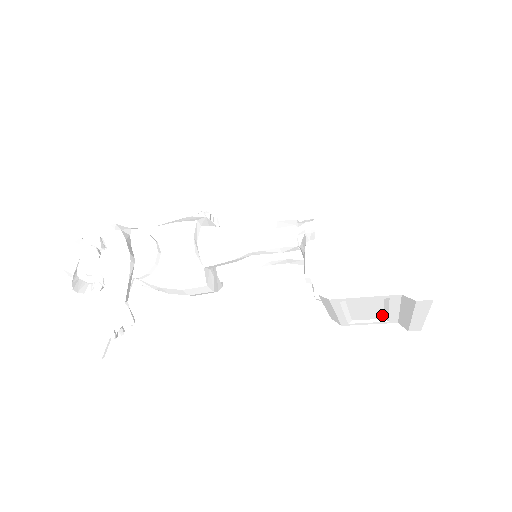
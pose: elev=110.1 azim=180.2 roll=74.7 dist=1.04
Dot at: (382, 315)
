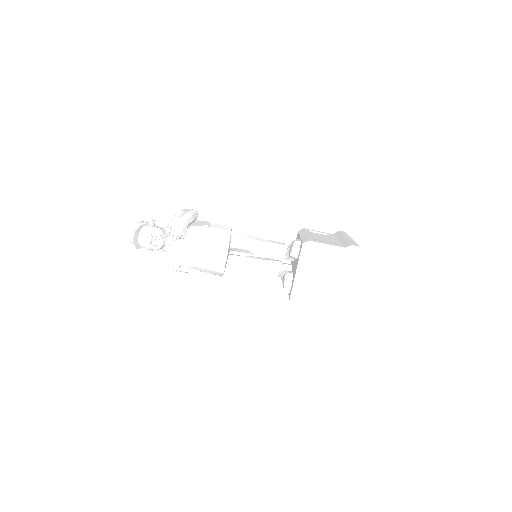
Dot at: (323, 294)
